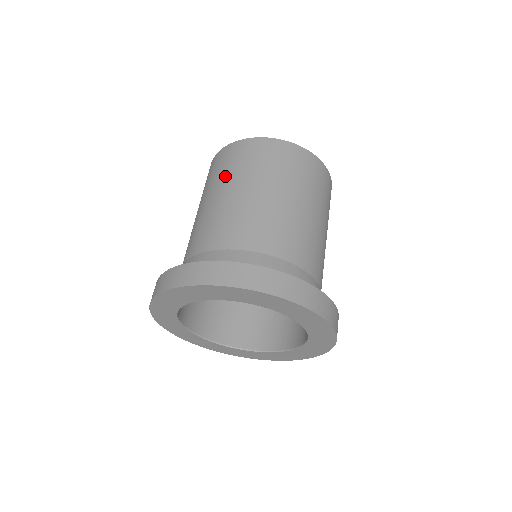
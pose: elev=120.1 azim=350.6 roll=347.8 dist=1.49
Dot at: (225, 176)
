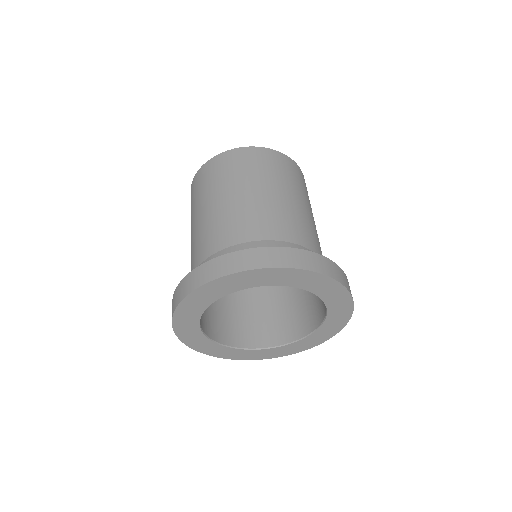
Dot at: (278, 178)
